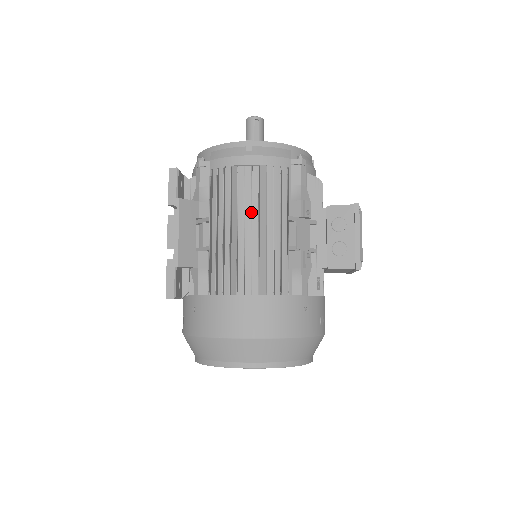
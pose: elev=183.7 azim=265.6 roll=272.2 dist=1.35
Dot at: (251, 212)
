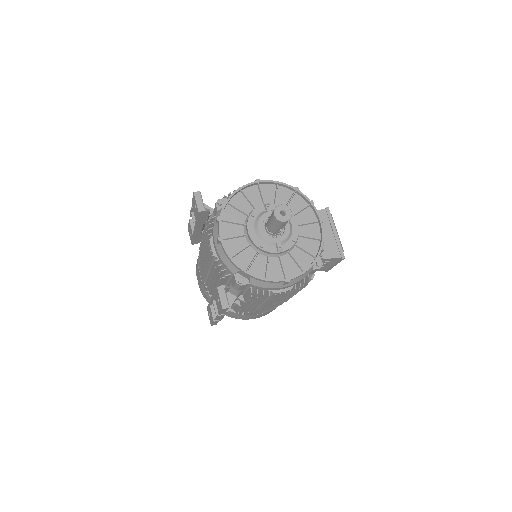
Dot at: occluded
